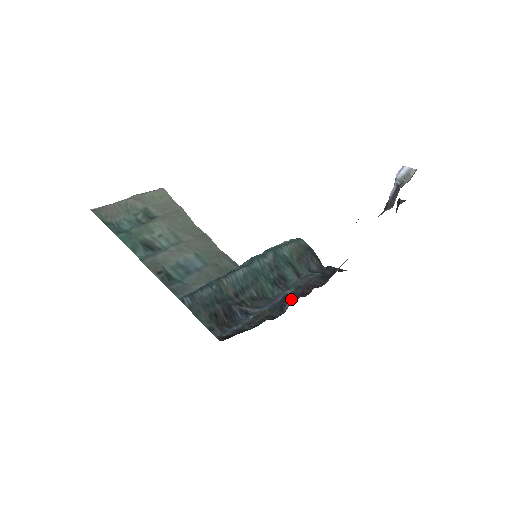
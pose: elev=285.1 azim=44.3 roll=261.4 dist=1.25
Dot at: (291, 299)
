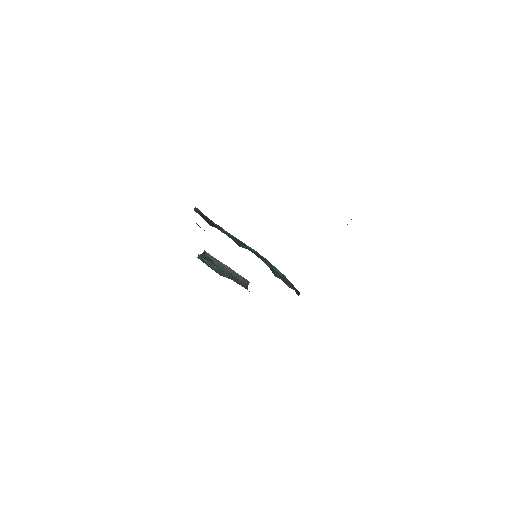
Dot at: occluded
